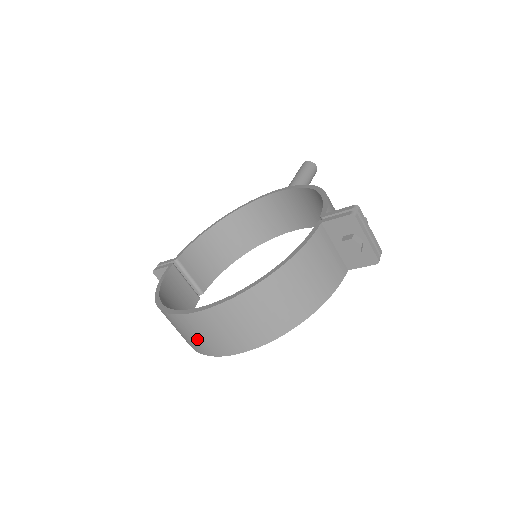
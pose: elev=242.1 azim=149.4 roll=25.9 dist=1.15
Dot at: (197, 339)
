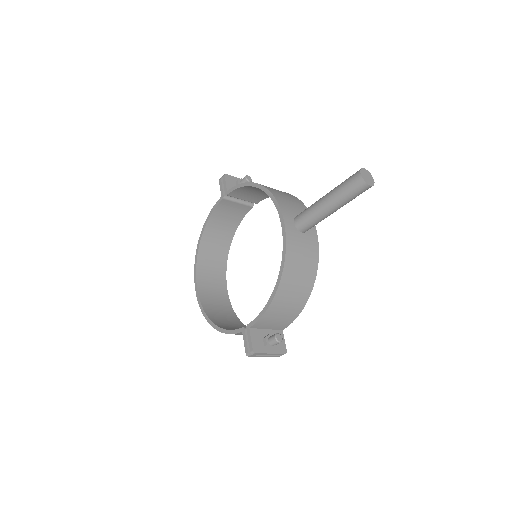
Dot at: (212, 277)
